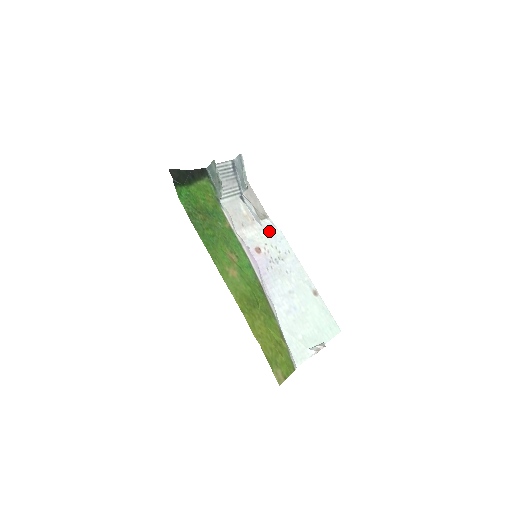
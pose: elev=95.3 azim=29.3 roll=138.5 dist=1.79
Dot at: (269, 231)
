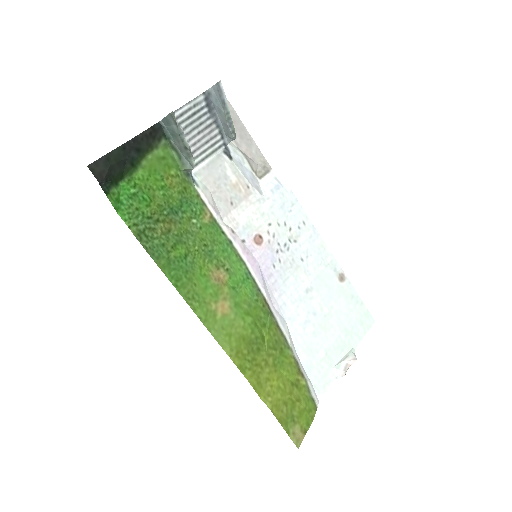
Dot at: (273, 198)
